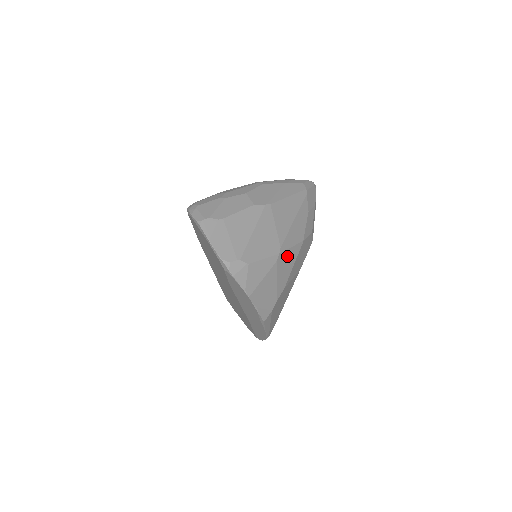
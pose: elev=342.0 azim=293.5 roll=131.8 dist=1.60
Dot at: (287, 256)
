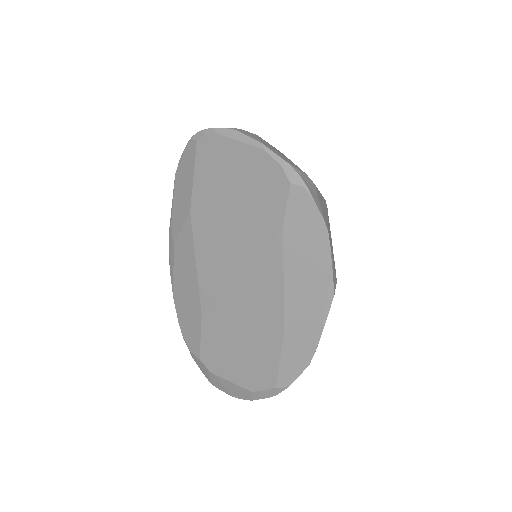
Dot at: occluded
